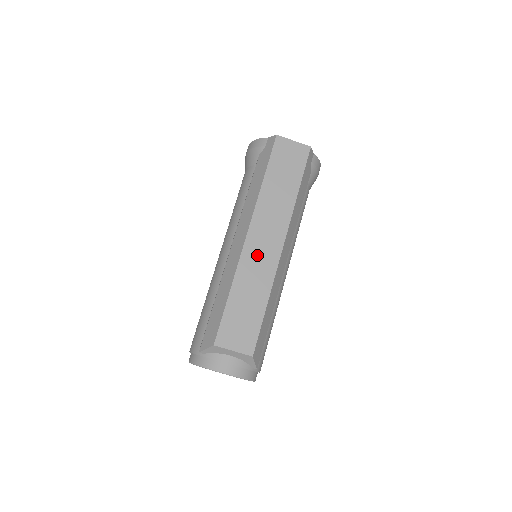
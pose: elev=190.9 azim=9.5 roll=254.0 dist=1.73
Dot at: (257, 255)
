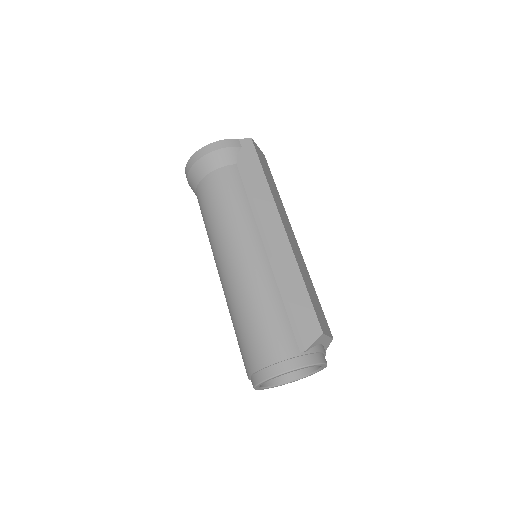
Dot at: (294, 245)
